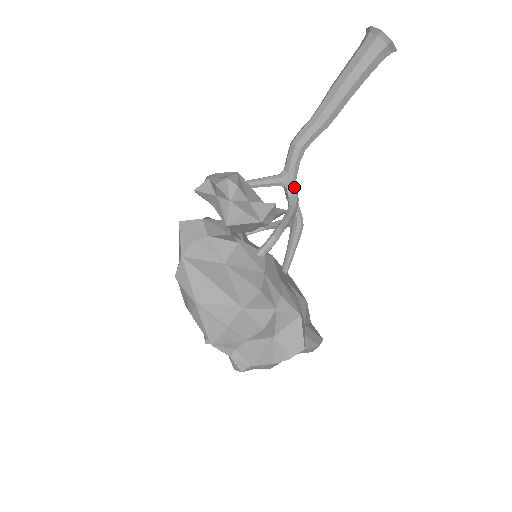
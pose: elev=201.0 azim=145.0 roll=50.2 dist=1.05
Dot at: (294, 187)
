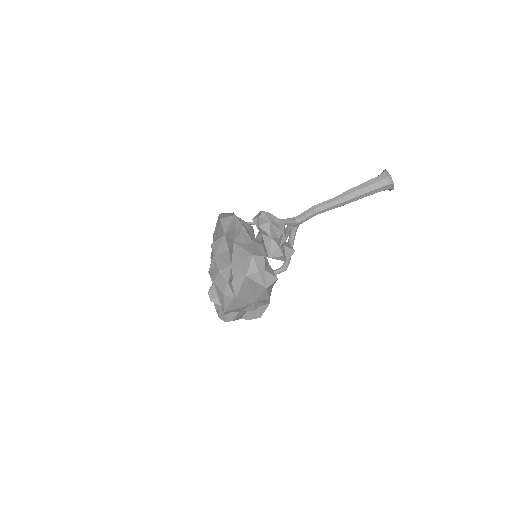
Dot at: (297, 227)
